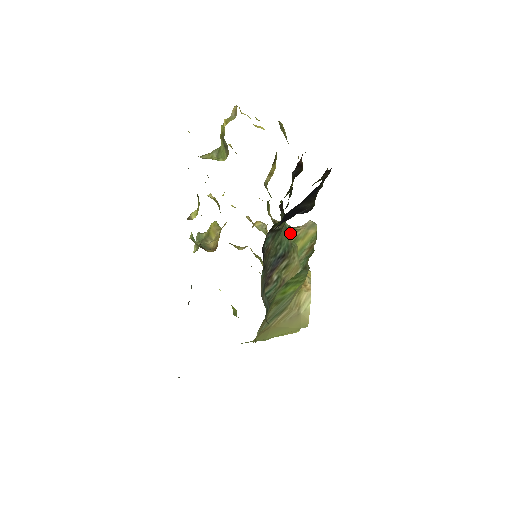
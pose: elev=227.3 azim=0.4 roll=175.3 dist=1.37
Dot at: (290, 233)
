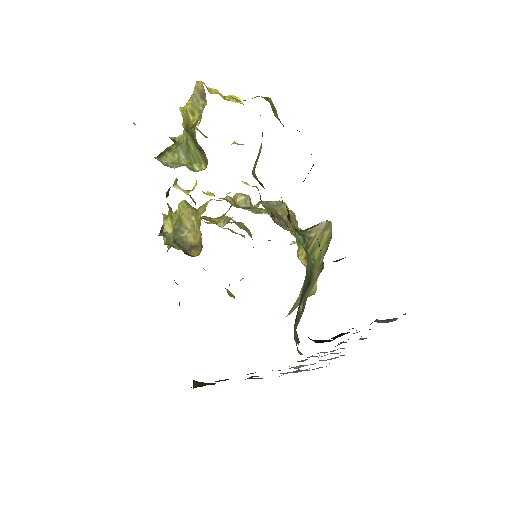
Dot at: (306, 247)
